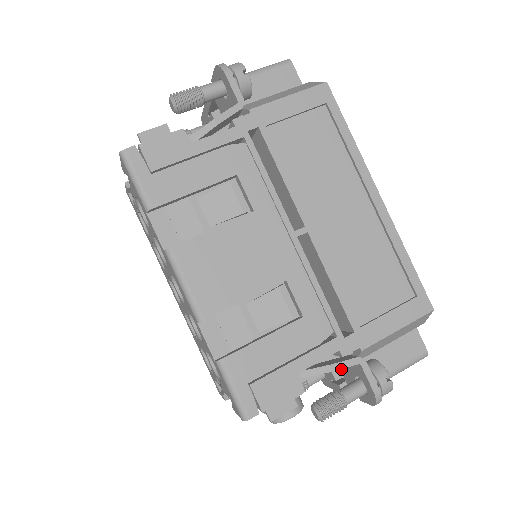
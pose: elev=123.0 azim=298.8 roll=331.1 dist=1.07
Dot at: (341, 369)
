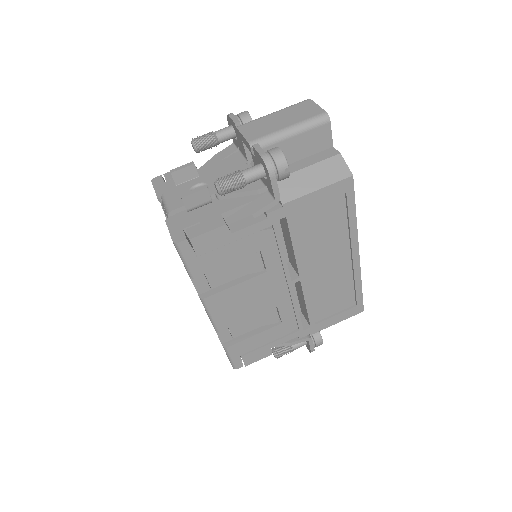
Dot at: occluded
